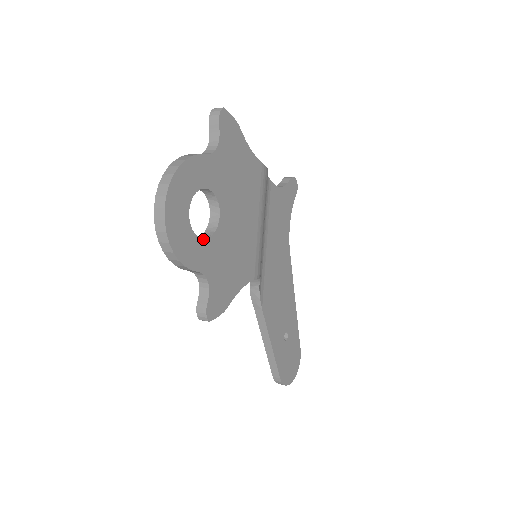
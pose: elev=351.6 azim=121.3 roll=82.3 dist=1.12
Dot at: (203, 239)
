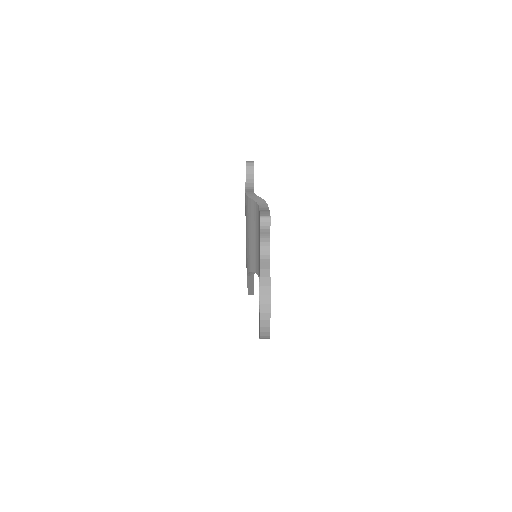
Dot at: occluded
